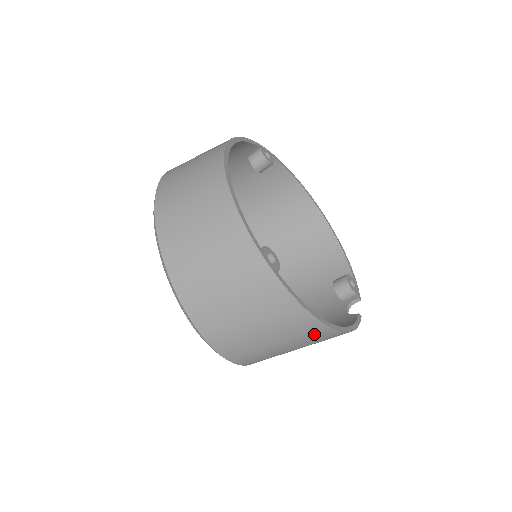
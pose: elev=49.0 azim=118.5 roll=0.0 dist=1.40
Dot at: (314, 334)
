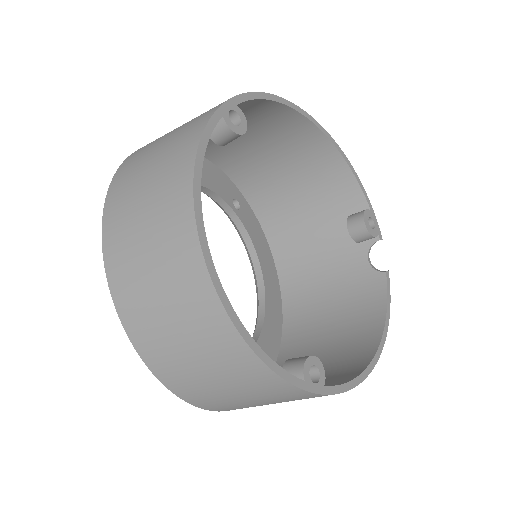
Dot at: occluded
